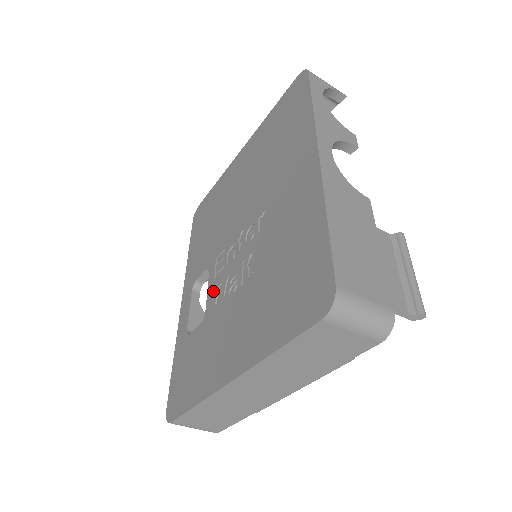
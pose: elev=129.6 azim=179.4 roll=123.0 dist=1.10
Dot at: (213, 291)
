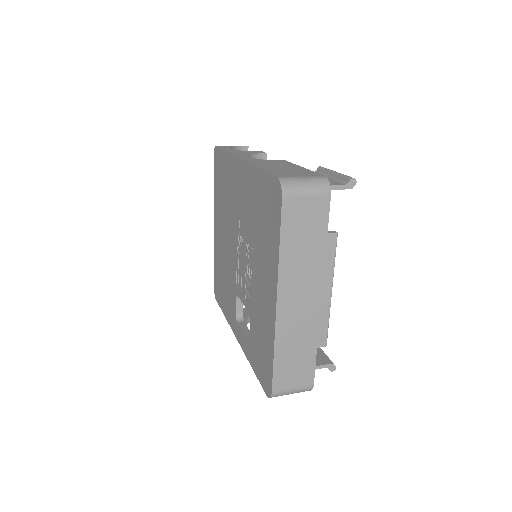
Dot at: (245, 297)
